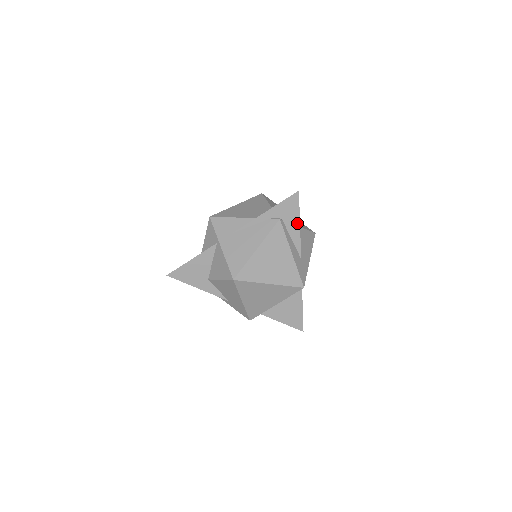
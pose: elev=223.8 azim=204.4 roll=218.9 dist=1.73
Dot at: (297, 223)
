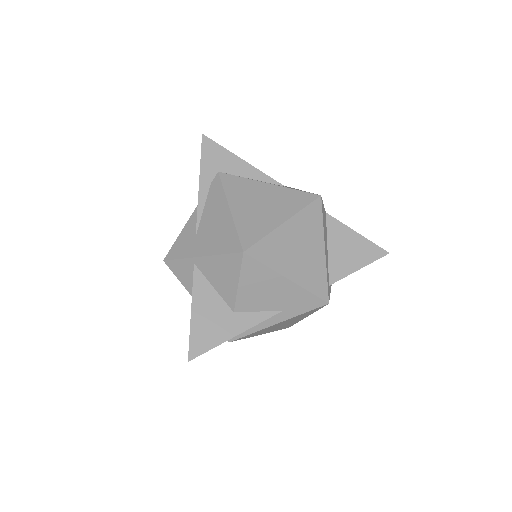
Dot at: (238, 161)
